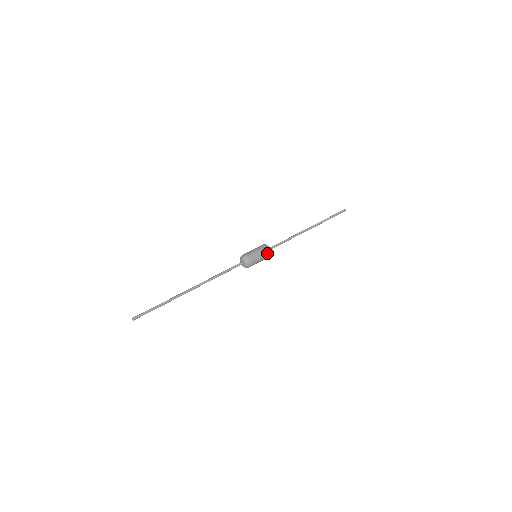
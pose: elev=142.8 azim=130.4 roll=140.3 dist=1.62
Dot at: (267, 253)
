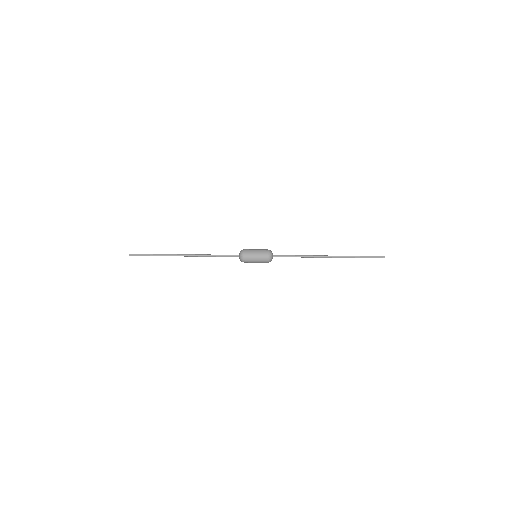
Dot at: (265, 256)
